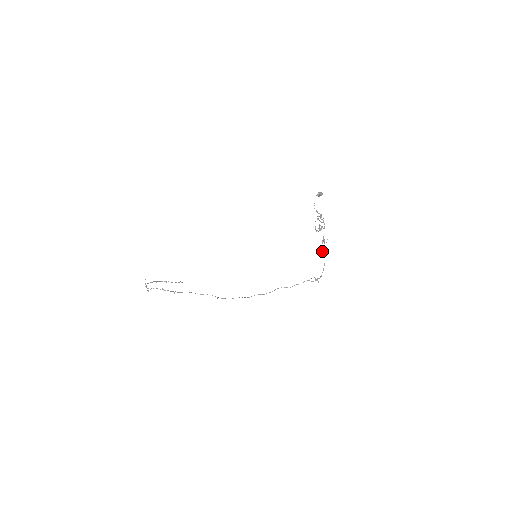
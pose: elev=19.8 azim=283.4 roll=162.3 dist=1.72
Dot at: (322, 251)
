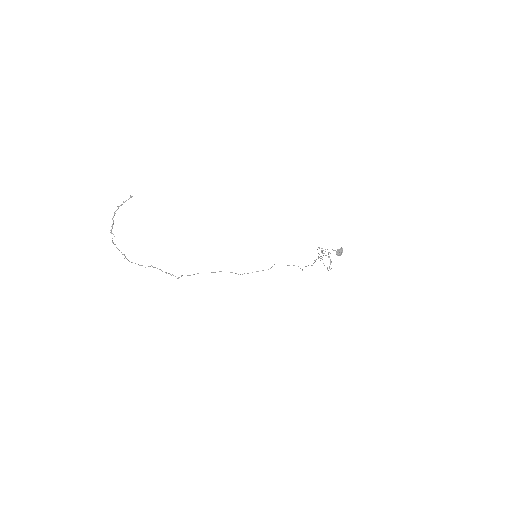
Dot at: (315, 261)
